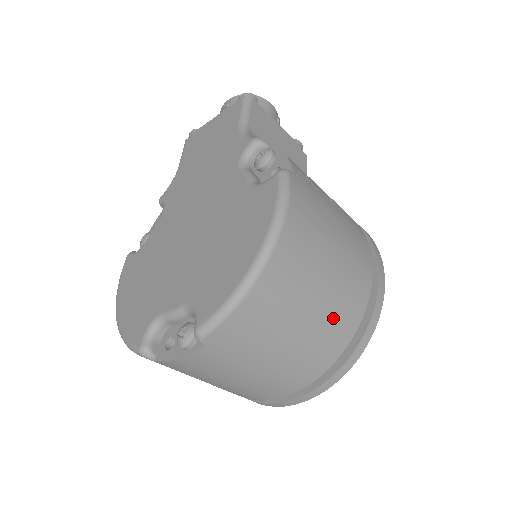
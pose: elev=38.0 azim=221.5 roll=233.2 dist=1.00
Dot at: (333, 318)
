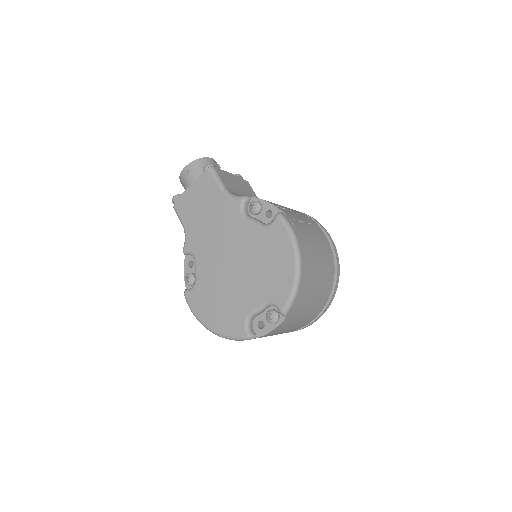
Dot at: (326, 271)
